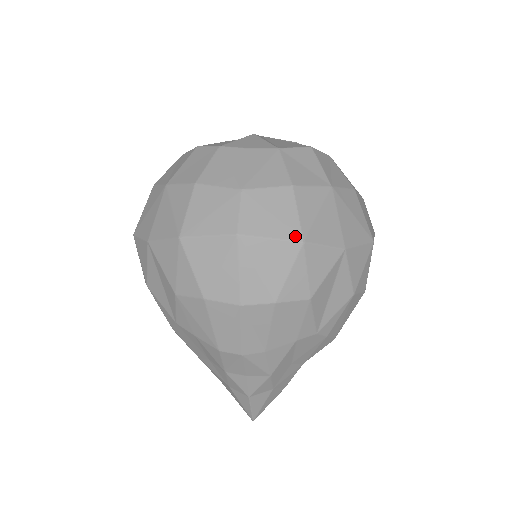
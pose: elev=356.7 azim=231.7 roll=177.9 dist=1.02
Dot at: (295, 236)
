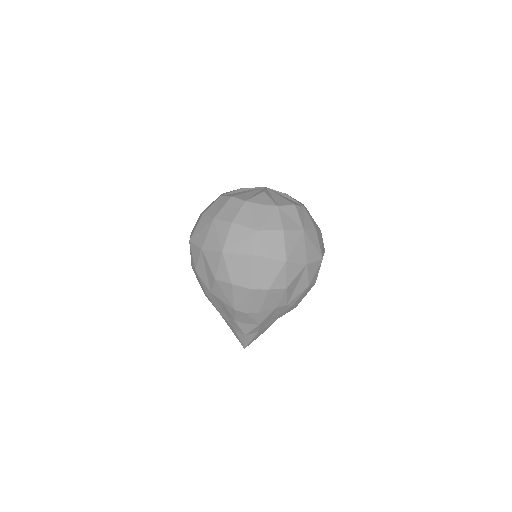
Dot at: (282, 257)
